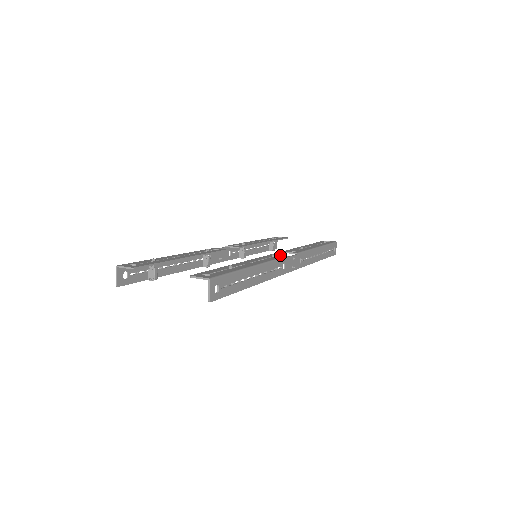
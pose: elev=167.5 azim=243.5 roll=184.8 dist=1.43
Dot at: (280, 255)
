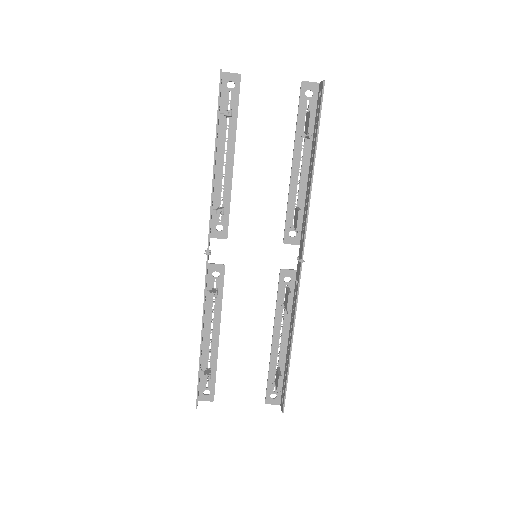
Dot at: (294, 239)
